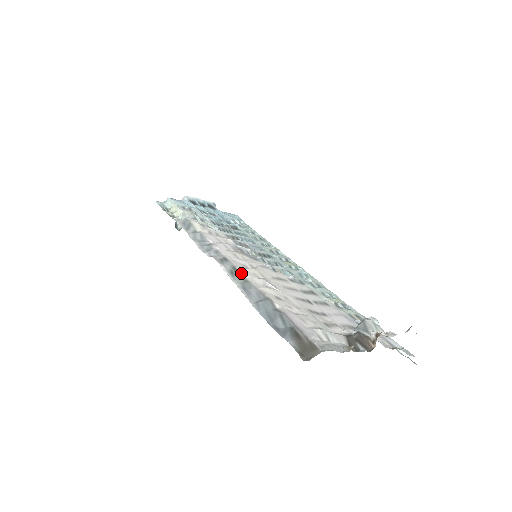
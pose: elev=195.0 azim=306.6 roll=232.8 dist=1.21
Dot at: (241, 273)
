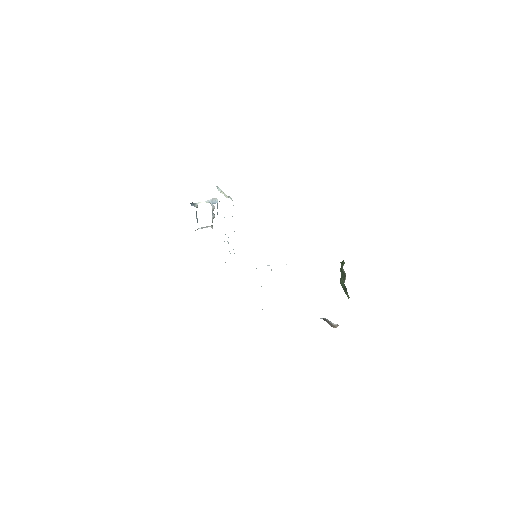
Dot at: occluded
